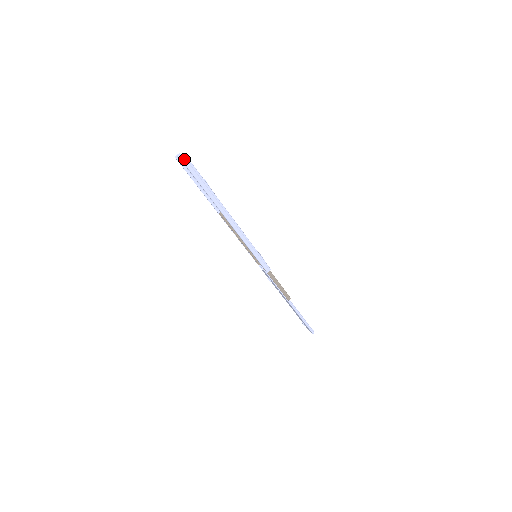
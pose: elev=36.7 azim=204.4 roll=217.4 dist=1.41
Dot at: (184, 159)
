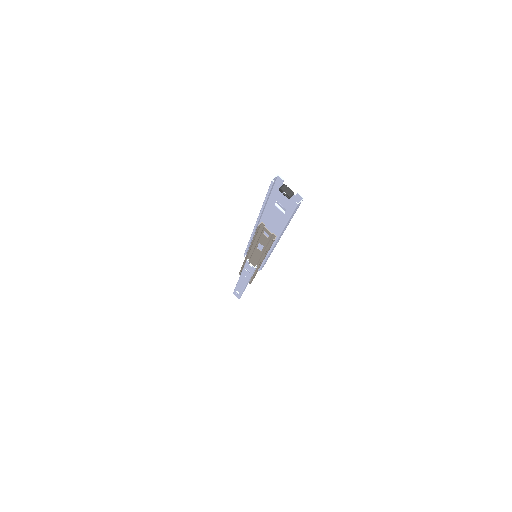
Dot at: (286, 187)
